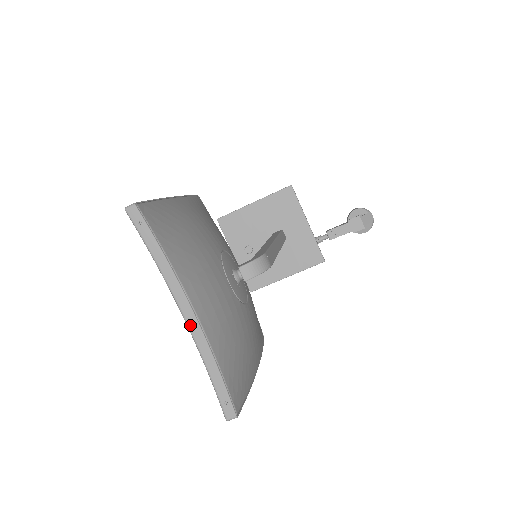
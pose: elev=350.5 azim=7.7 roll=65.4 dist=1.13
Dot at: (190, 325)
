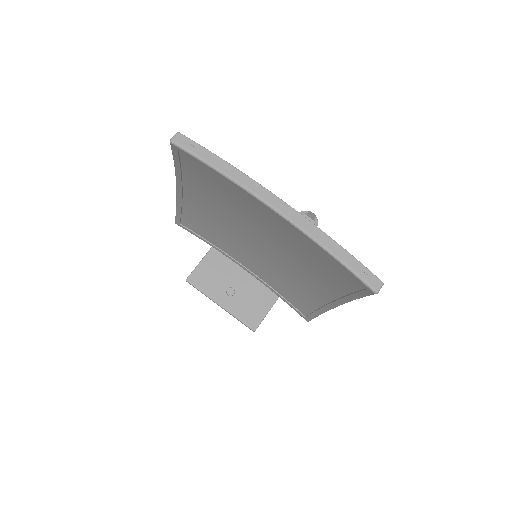
Dot at: (289, 216)
